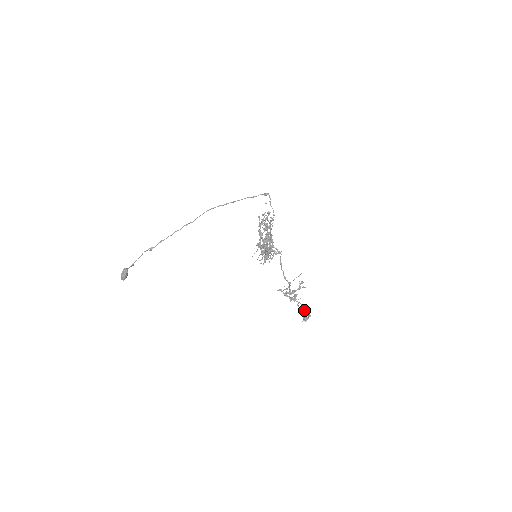
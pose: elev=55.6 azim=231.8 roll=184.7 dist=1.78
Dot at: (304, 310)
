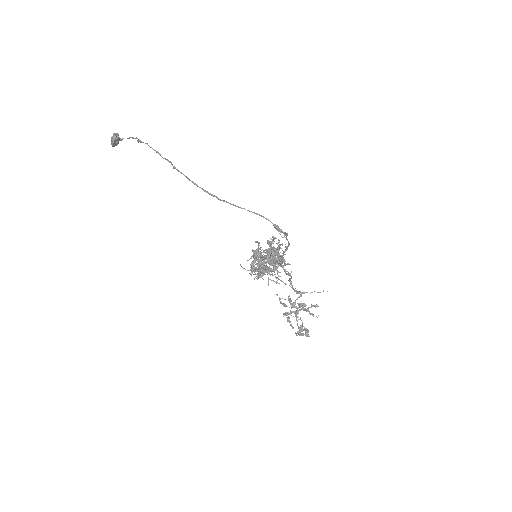
Dot at: (303, 326)
